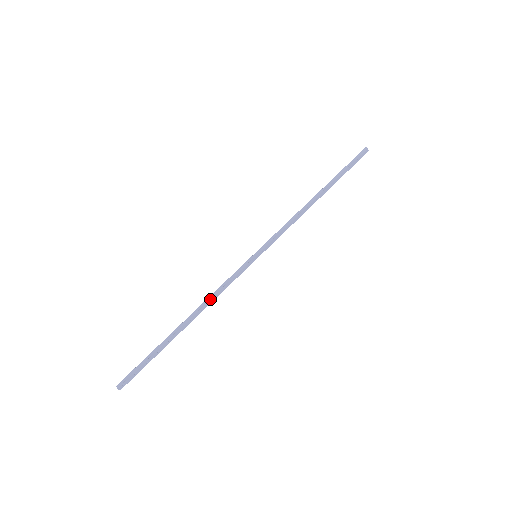
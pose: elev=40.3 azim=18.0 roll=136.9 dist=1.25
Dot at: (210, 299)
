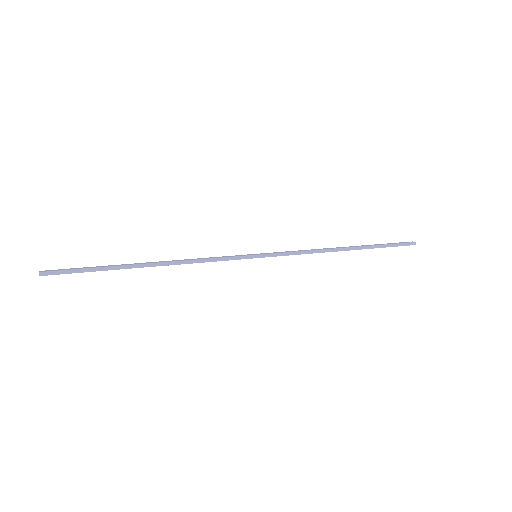
Dot at: (188, 263)
